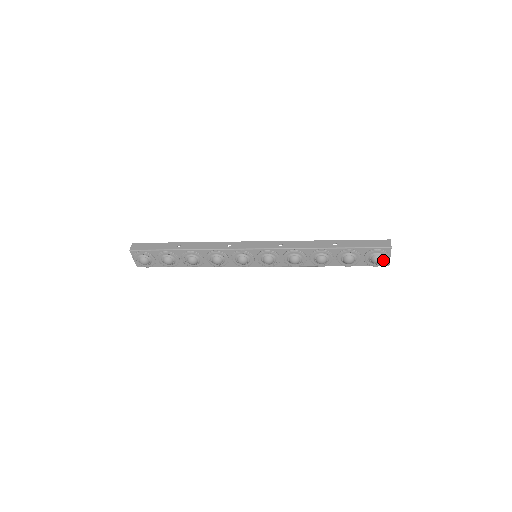
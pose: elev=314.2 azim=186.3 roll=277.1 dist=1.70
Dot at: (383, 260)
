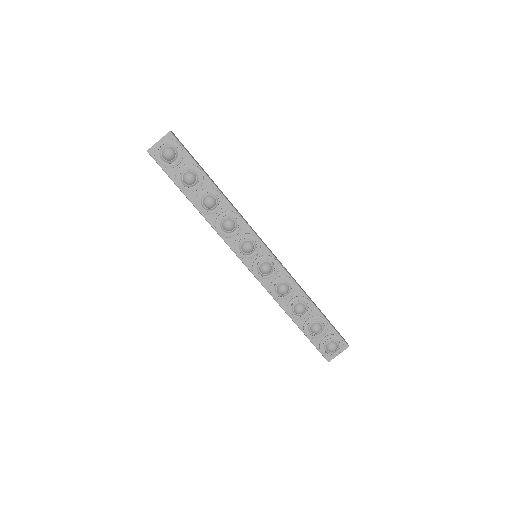
Dot at: (334, 352)
